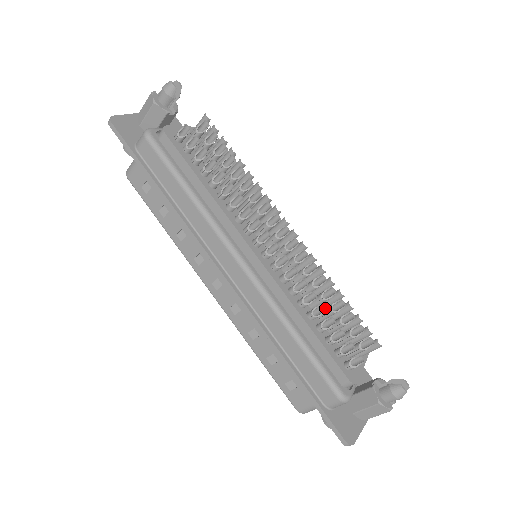
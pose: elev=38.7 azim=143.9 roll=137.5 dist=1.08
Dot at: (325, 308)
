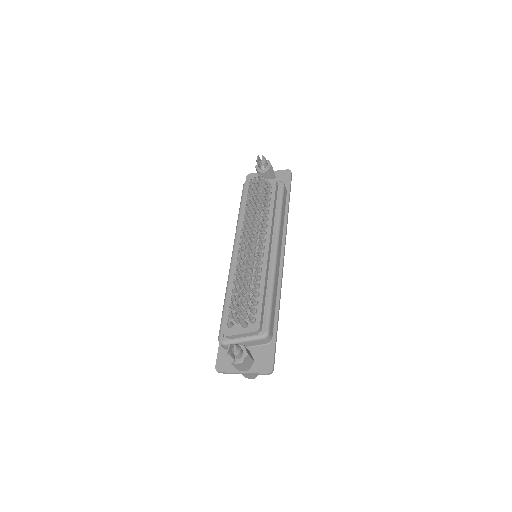
Dot at: (234, 287)
